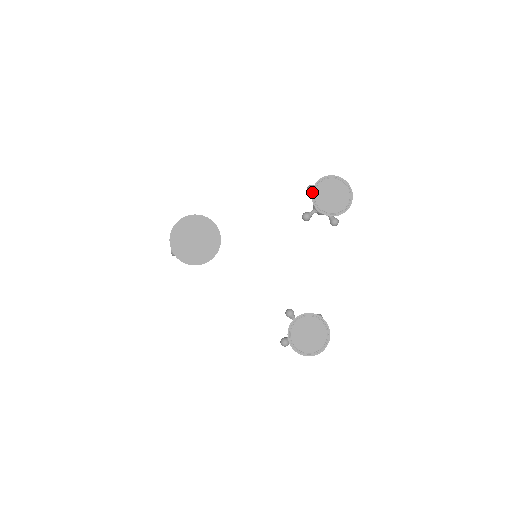
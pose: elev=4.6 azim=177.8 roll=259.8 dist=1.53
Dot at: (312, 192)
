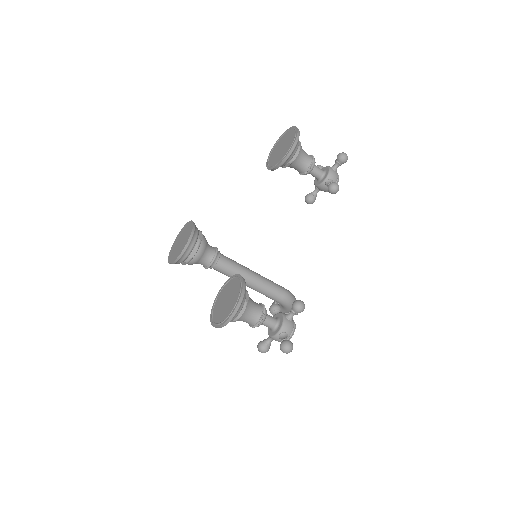
Dot at: (268, 157)
